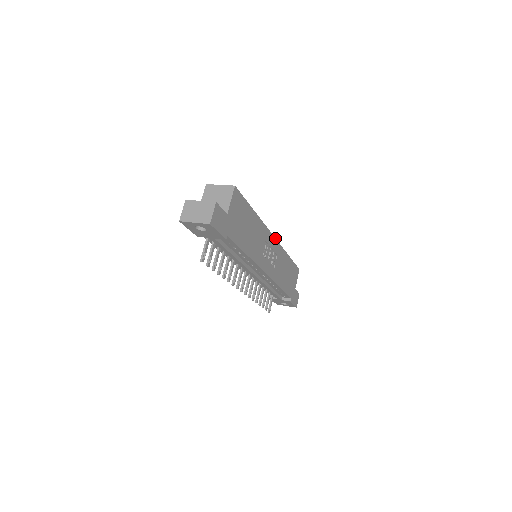
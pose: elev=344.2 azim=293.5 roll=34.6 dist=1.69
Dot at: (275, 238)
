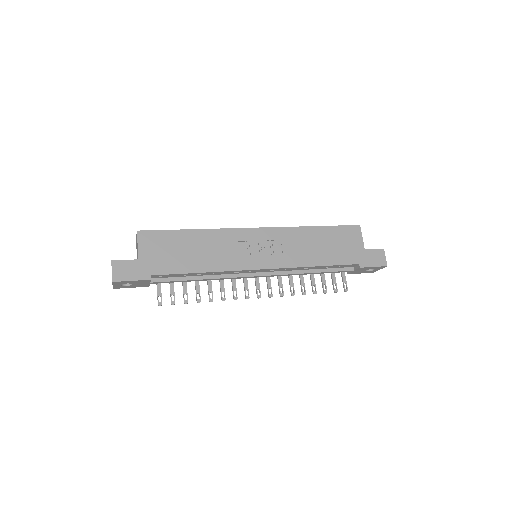
Dot at: (262, 228)
